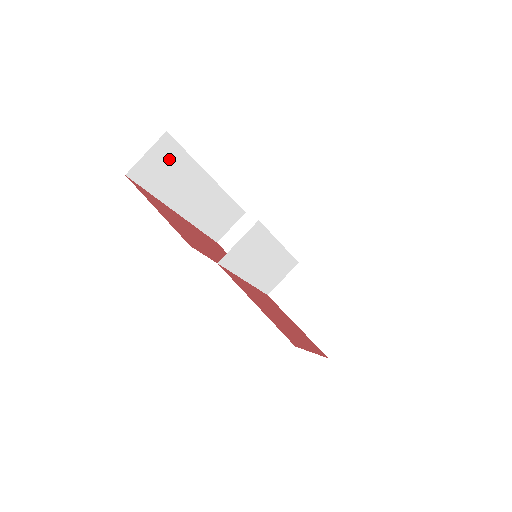
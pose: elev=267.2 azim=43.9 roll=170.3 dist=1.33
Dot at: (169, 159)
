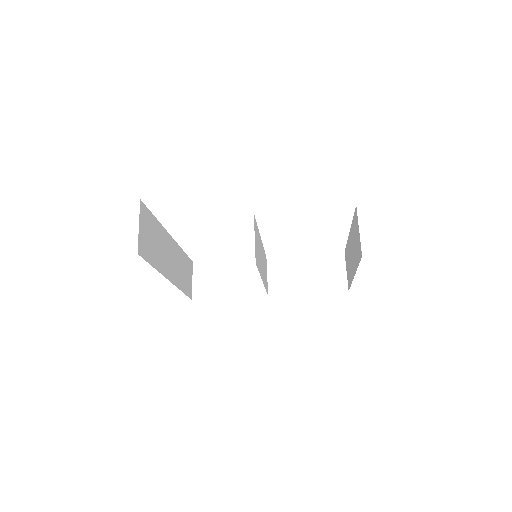
Dot at: (149, 227)
